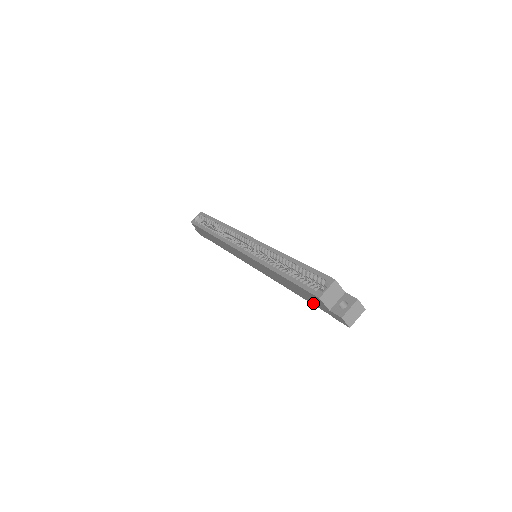
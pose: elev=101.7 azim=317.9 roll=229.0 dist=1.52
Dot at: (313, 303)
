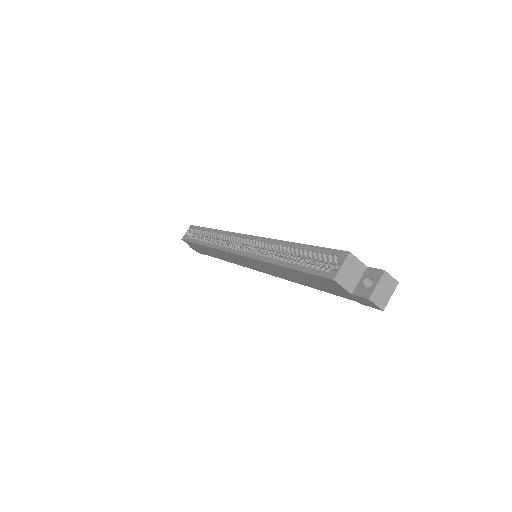
Dot at: (330, 292)
